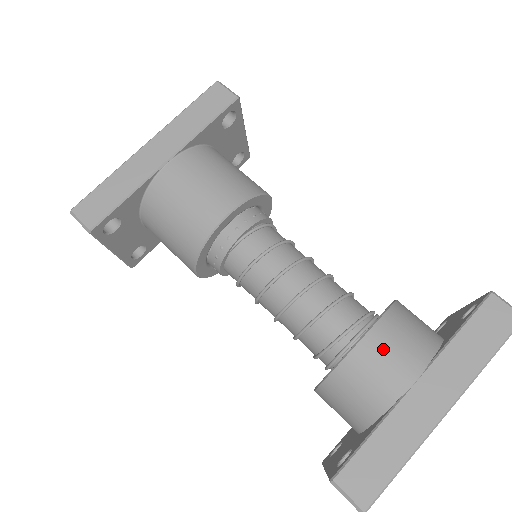
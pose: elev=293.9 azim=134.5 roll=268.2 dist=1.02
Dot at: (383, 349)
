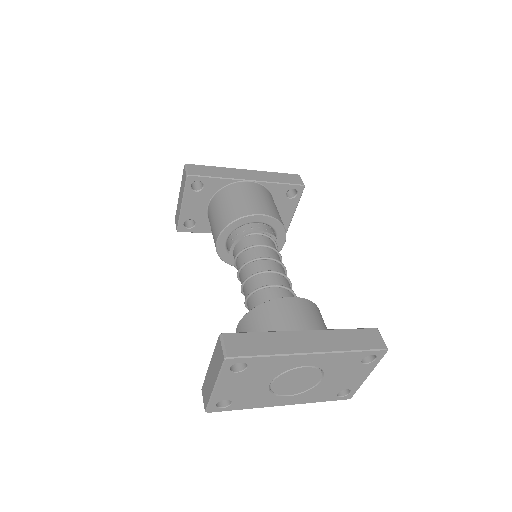
Dot at: (298, 308)
